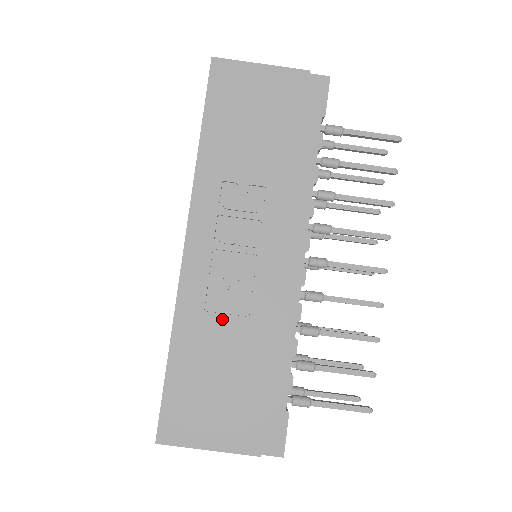
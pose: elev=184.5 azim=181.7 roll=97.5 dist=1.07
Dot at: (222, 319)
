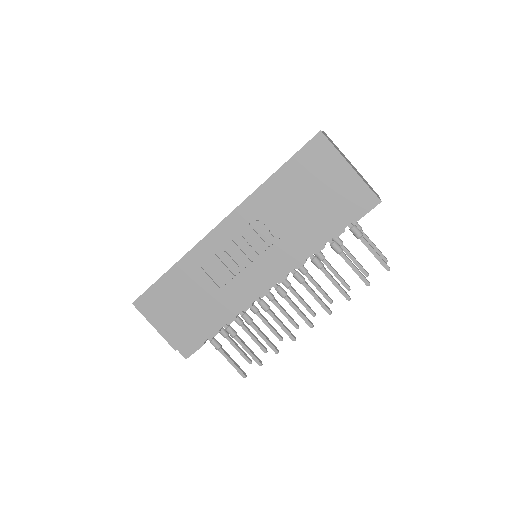
Dot at: (206, 278)
